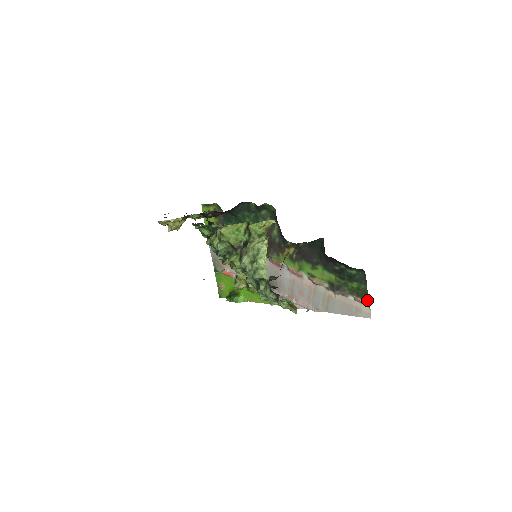
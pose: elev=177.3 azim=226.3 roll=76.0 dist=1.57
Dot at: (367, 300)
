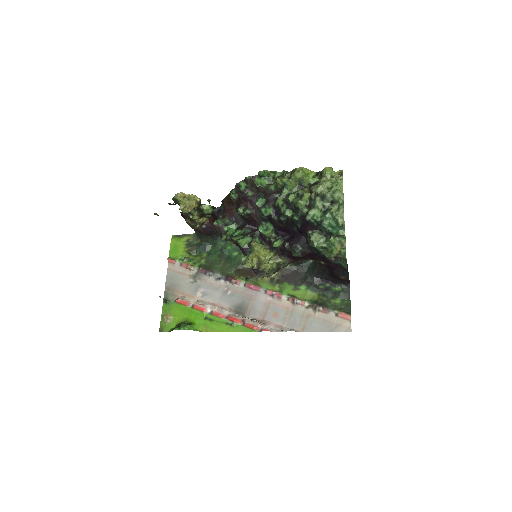
Dot at: (350, 313)
